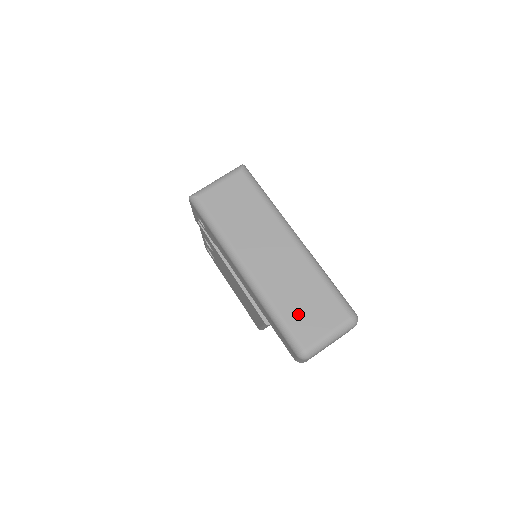
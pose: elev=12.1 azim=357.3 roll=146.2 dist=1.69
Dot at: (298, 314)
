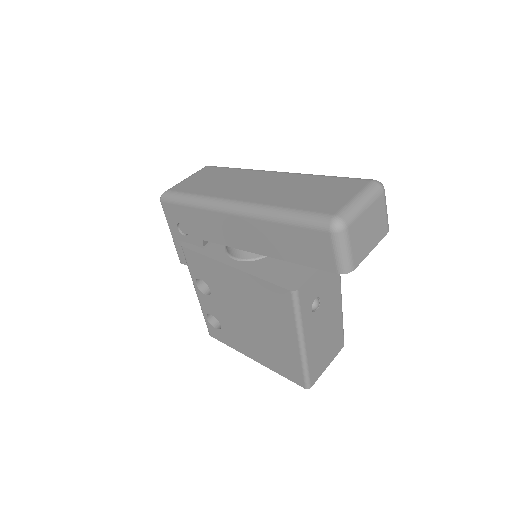
Dot at: (310, 200)
